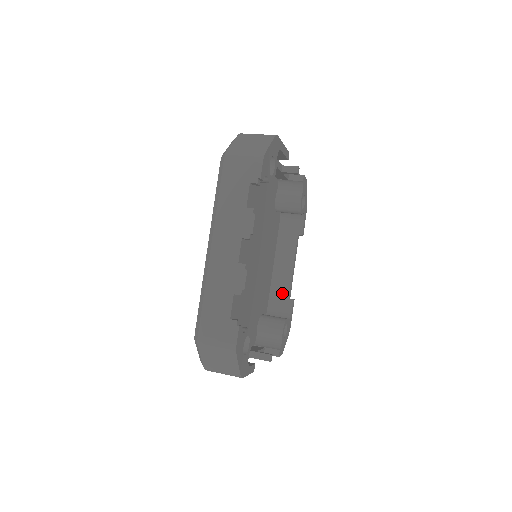
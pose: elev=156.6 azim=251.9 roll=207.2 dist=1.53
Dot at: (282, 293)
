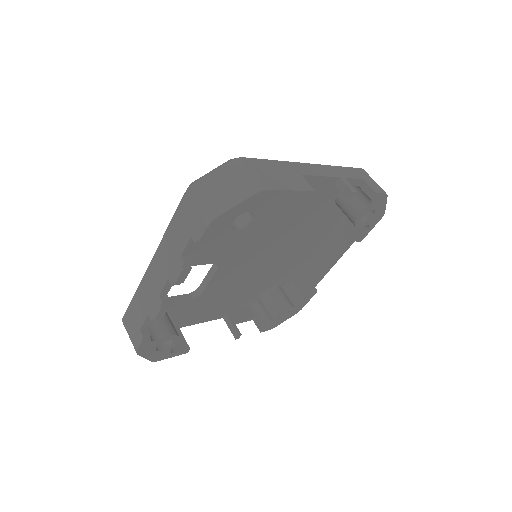
Dot at: (309, 278)
